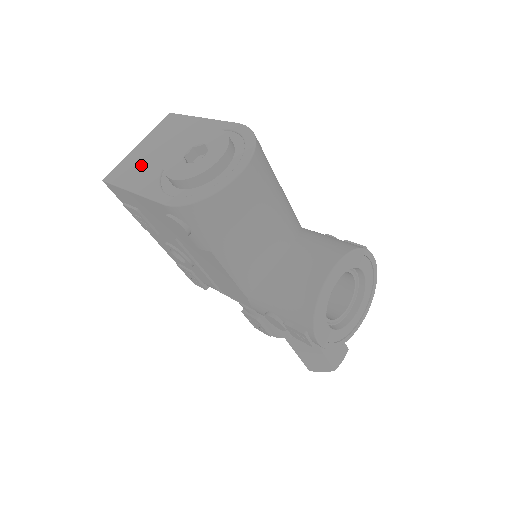
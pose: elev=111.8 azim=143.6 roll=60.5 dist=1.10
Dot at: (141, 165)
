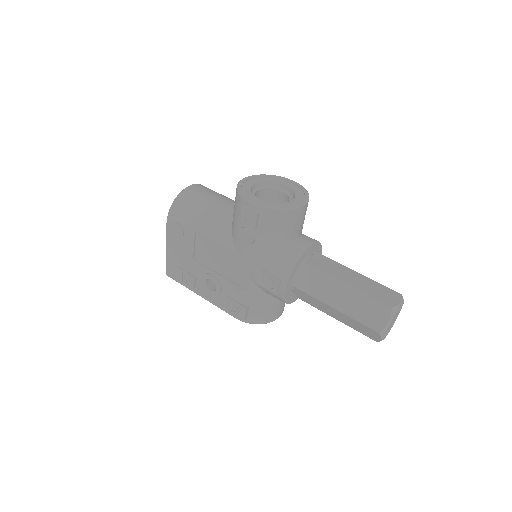
Dot at: occluded
